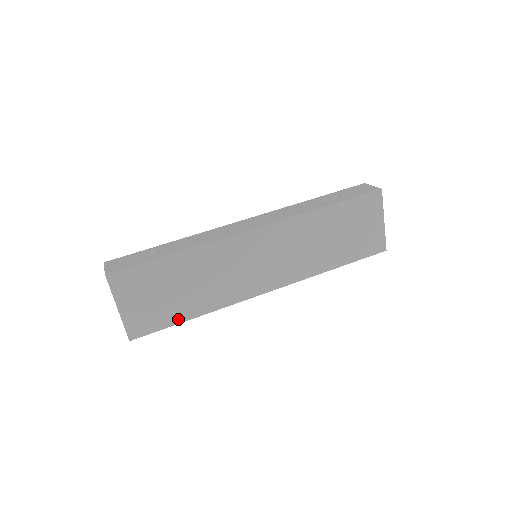
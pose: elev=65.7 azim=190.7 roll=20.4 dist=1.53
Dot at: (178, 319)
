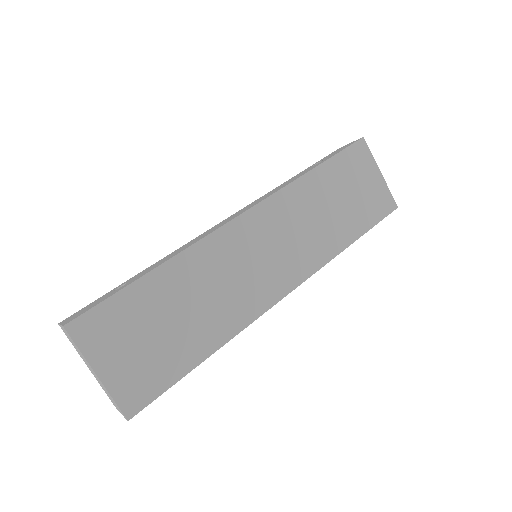
Dot at: (187, 365)
